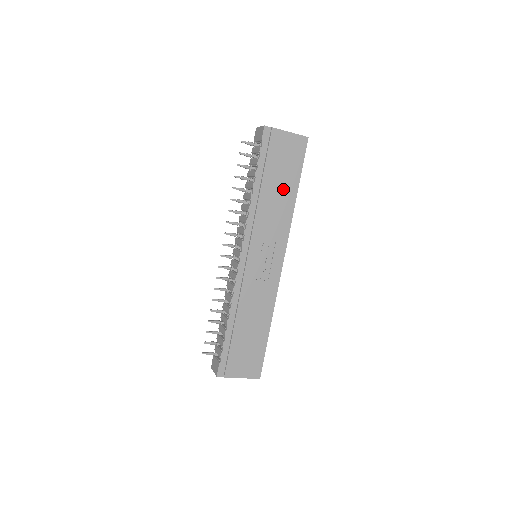
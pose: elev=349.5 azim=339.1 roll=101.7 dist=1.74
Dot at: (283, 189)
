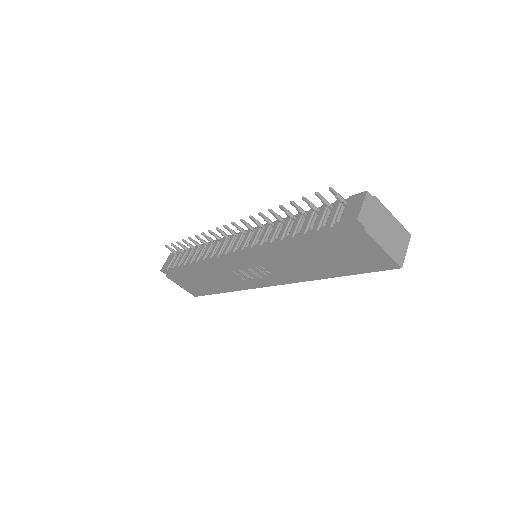
Dot at: (321, 264)
